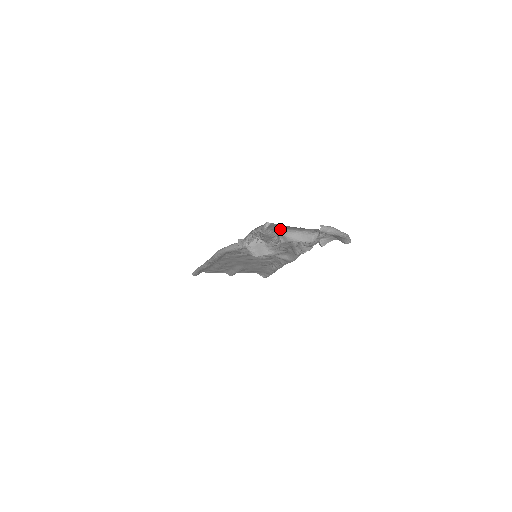
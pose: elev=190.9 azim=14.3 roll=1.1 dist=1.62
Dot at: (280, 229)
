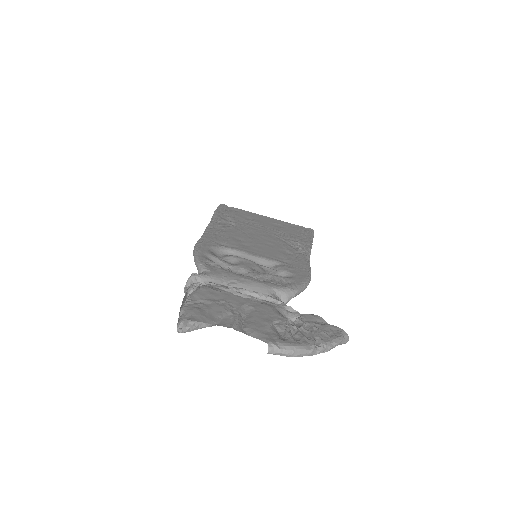
Dot at: (225, 310)
